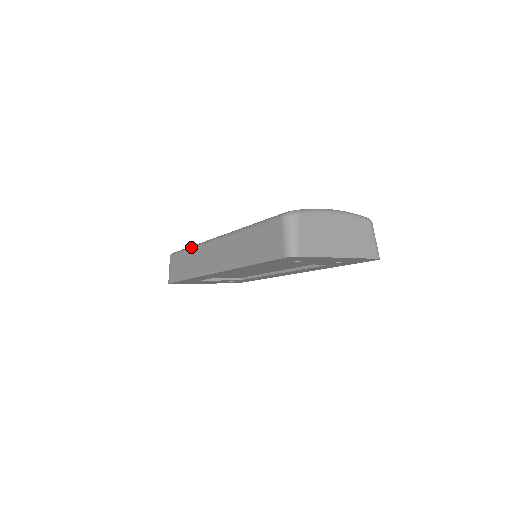
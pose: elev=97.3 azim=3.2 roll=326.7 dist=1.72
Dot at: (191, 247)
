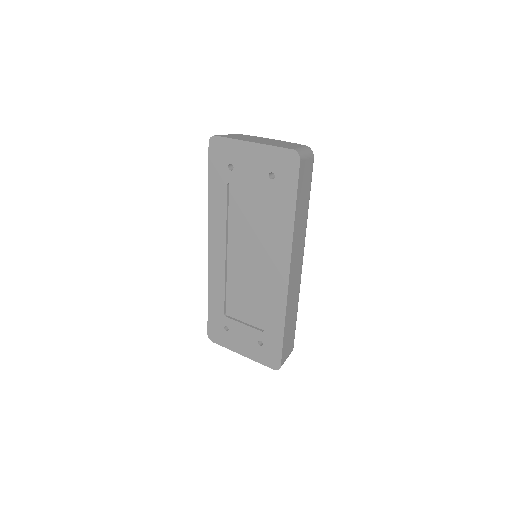
Dot at: occluded
